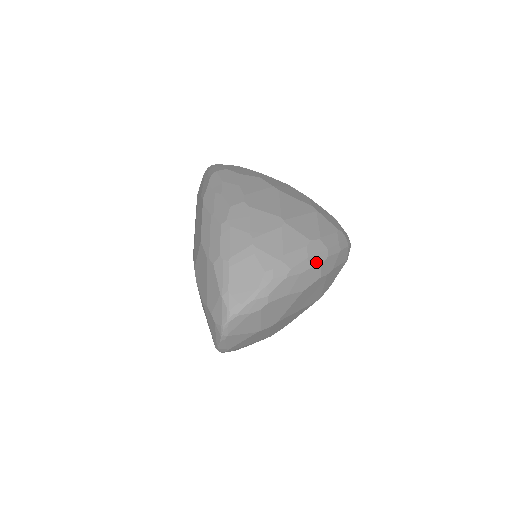
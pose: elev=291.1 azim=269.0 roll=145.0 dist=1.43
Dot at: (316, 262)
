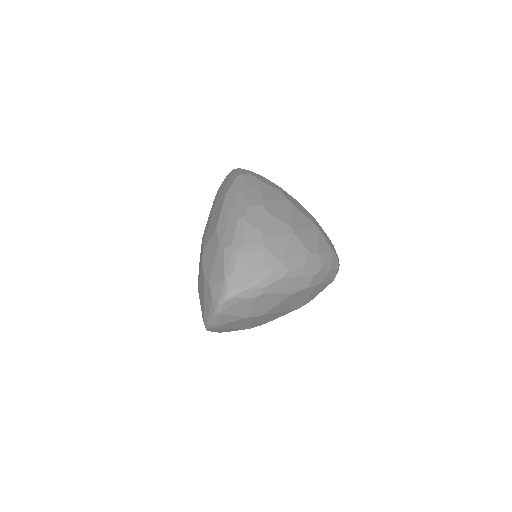
Dot at: (310, 272)
